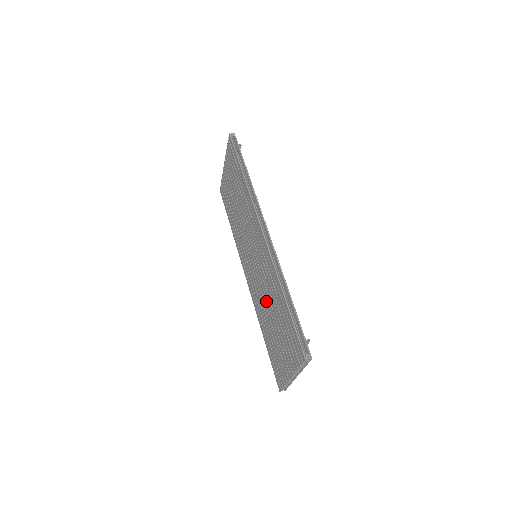
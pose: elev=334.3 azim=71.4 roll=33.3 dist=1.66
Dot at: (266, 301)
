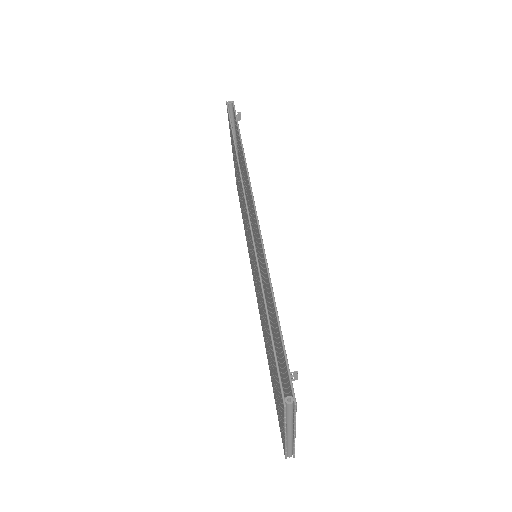
Dot at: (262, 317)
